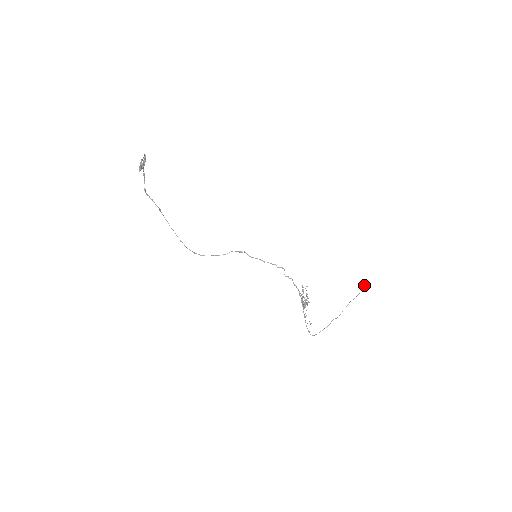
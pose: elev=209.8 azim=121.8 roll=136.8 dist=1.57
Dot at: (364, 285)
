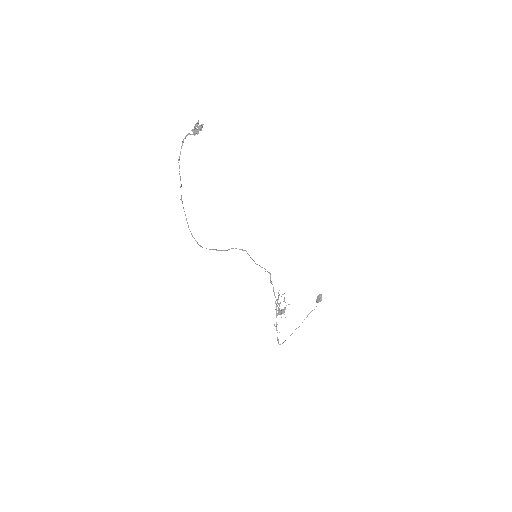
Dot at: (321, 298)
